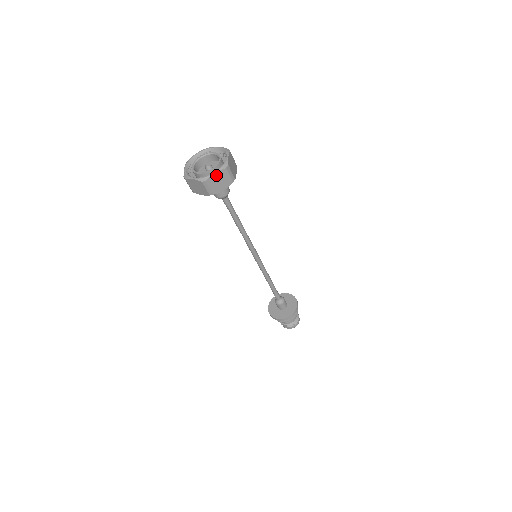
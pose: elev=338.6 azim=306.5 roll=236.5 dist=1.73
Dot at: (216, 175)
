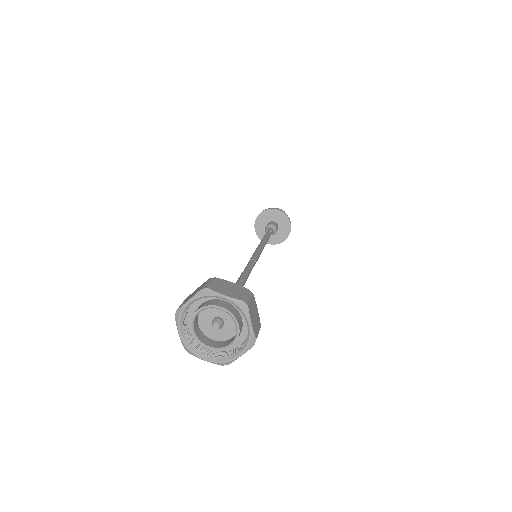
Dot at: (241, 354)
